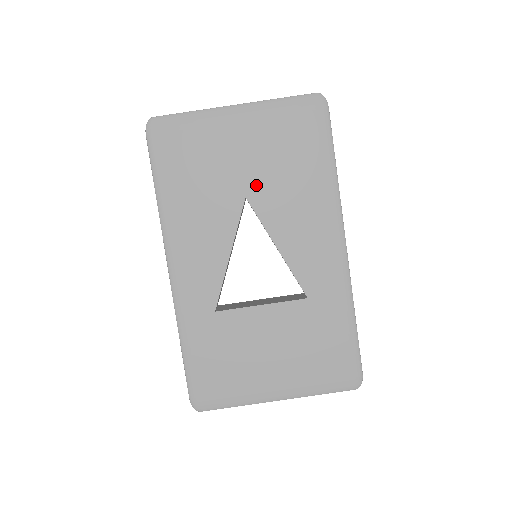
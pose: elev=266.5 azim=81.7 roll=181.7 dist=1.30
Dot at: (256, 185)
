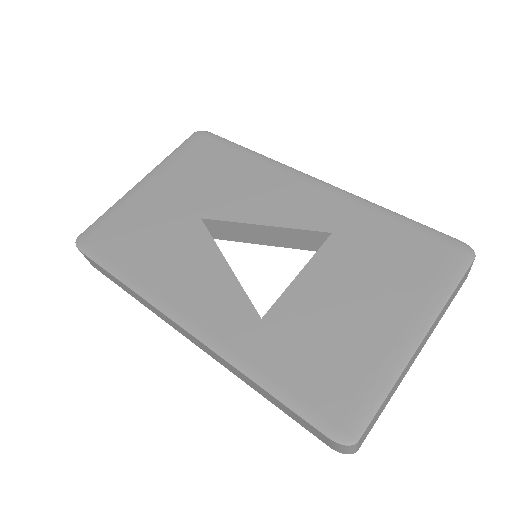
Dot at: (201, 205)
